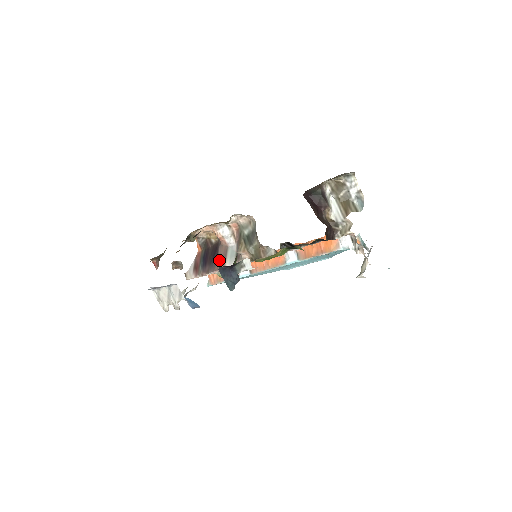
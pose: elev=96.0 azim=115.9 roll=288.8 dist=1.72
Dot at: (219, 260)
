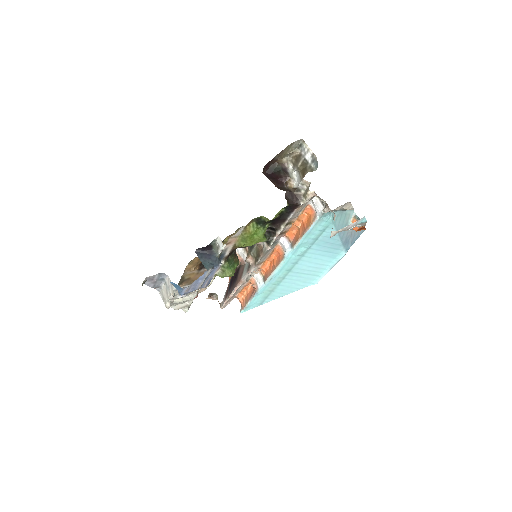
Dot at: (238, 277)
